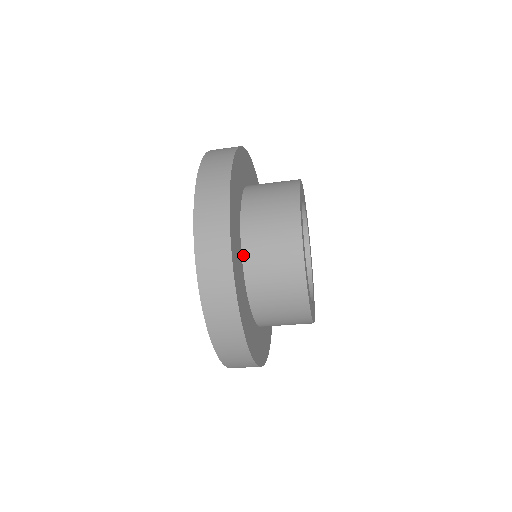
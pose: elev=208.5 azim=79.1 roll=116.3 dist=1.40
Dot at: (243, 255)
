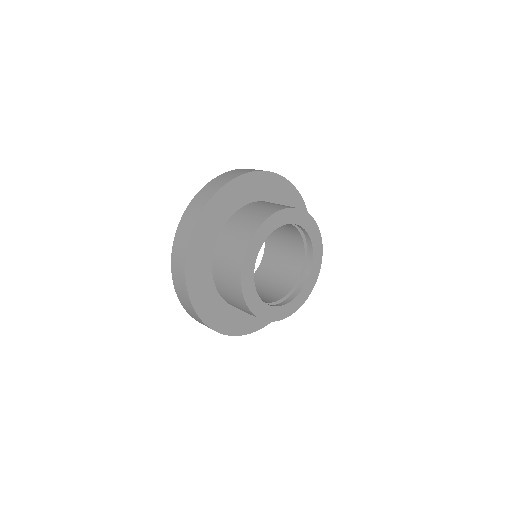
Dot at: (234, 307)
